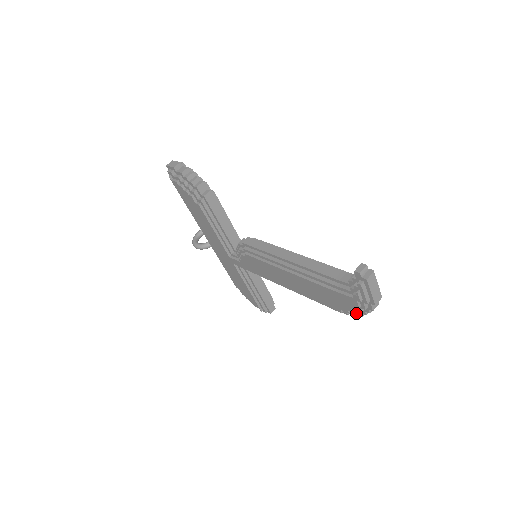
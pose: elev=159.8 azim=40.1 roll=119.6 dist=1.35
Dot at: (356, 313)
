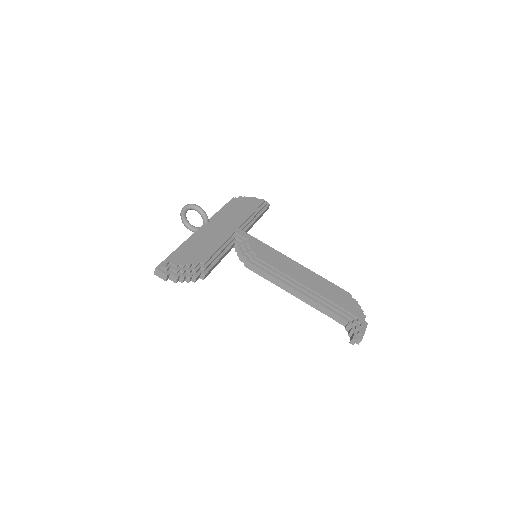
Dot at: occluded
